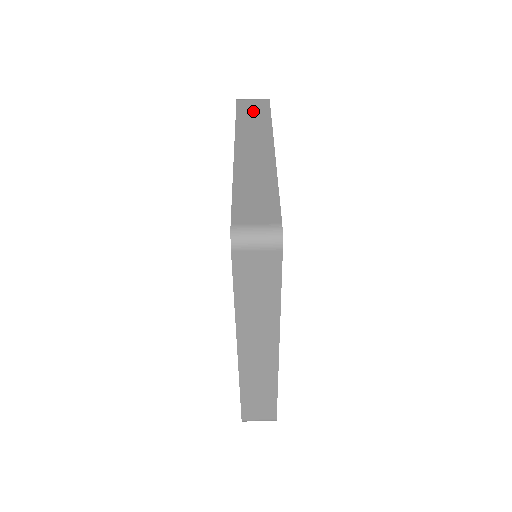
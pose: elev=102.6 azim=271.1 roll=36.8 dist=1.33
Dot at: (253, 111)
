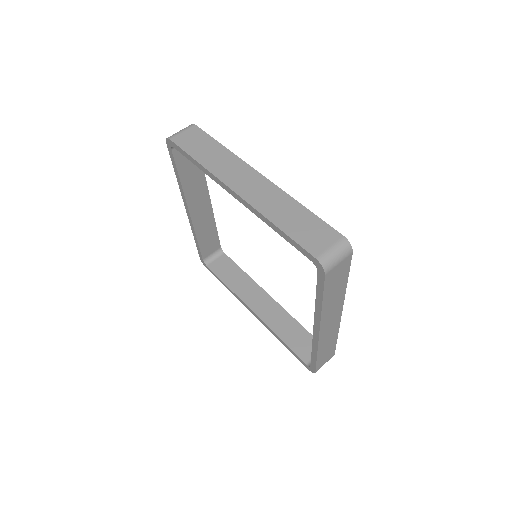
Dot at: occluded
